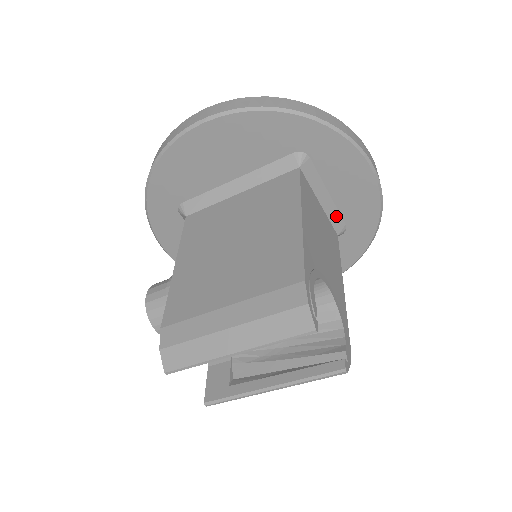
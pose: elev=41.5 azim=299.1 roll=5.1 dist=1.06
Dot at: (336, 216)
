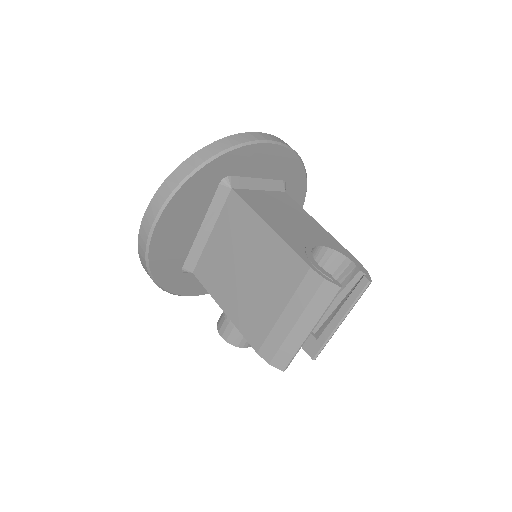
Dot at: (274, 184)
